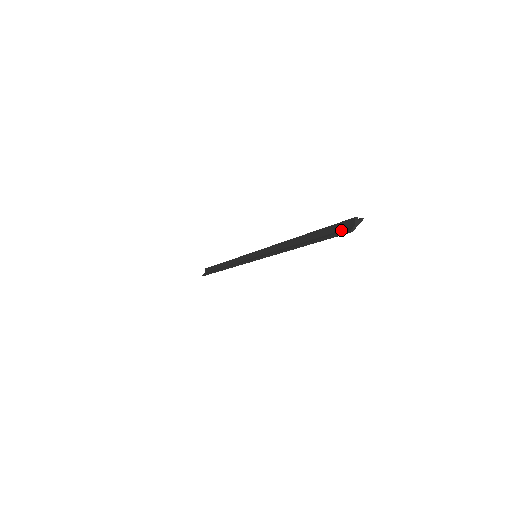
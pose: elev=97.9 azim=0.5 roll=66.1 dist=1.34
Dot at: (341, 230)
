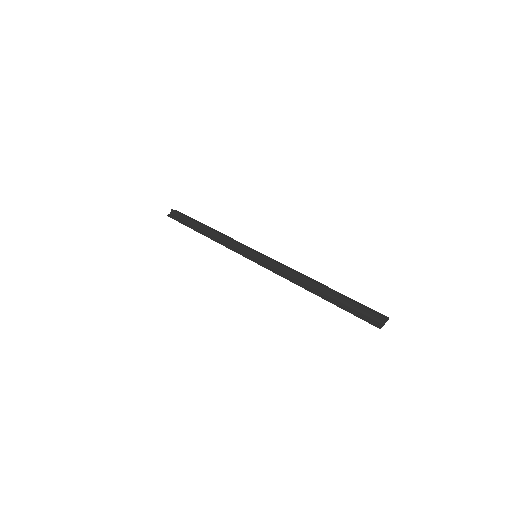
Dot at: (369, 317)
